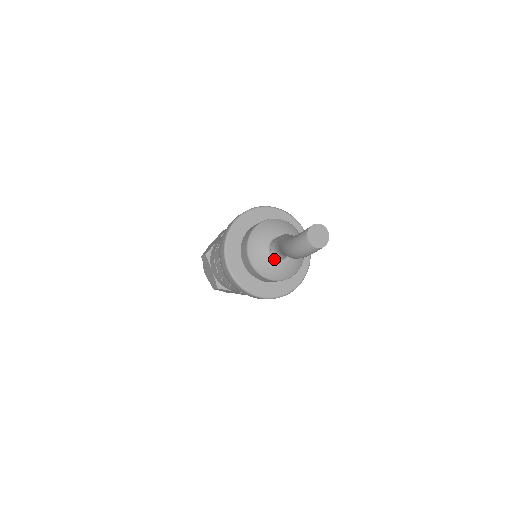
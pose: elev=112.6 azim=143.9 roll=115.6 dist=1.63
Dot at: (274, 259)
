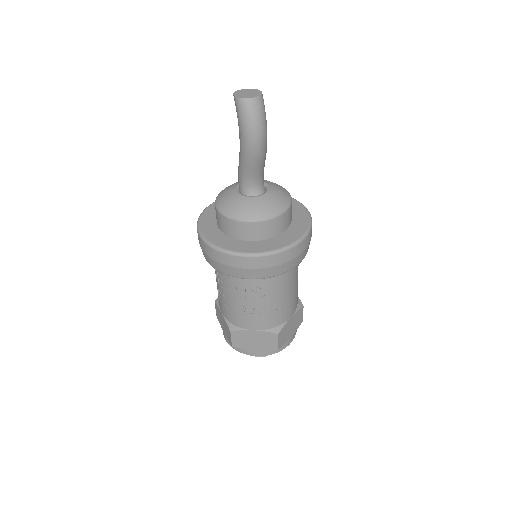
Dot at: (261, 196)
